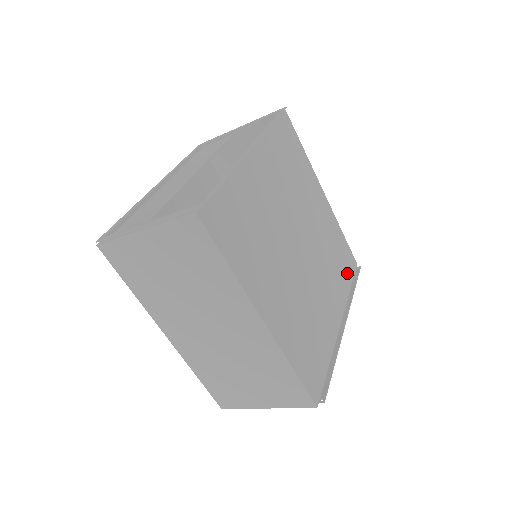
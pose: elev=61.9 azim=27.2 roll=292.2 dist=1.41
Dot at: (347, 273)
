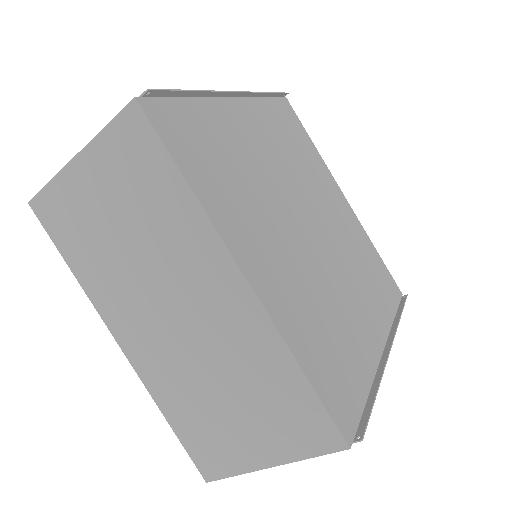
Dot at: (388, 295)
